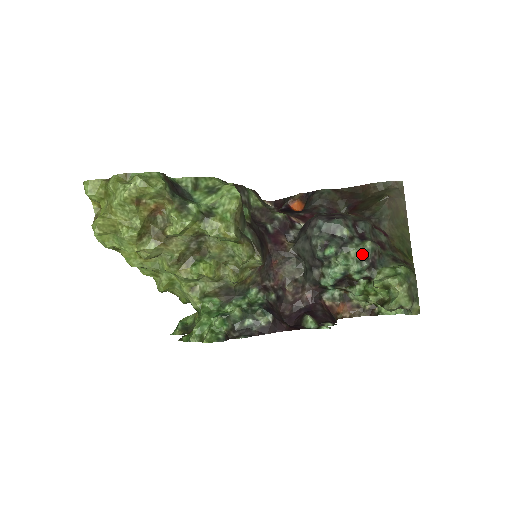
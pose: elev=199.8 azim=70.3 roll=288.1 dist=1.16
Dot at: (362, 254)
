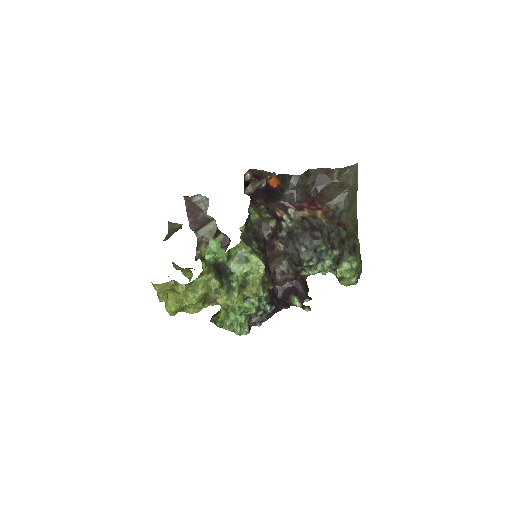
Dot at: (333, 262)
